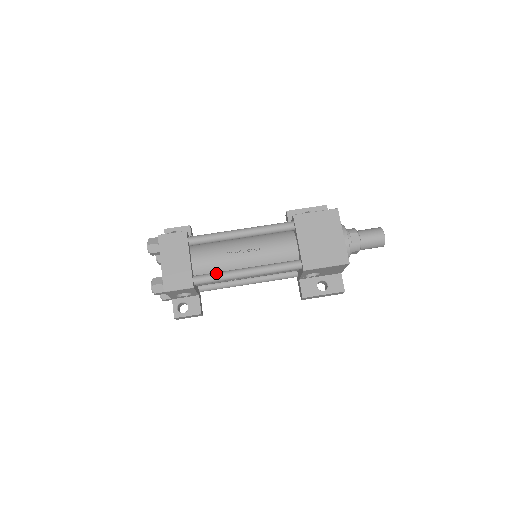
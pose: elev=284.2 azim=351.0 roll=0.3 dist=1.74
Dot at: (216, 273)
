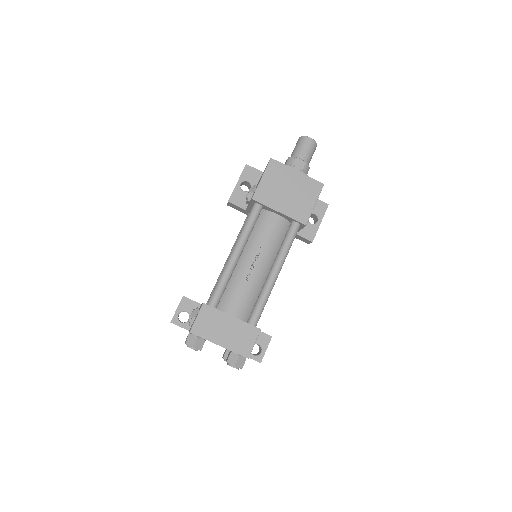
Dot at: (259, 301)
